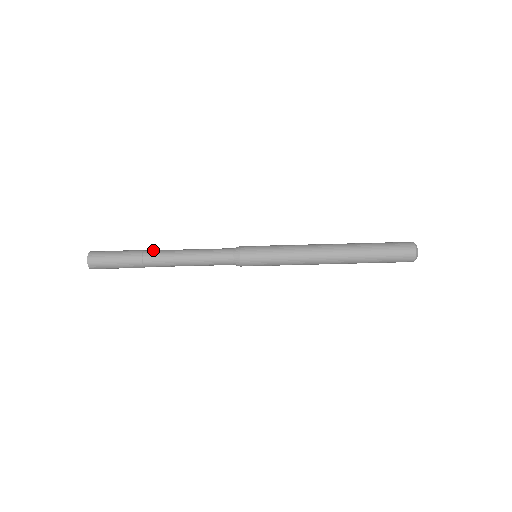
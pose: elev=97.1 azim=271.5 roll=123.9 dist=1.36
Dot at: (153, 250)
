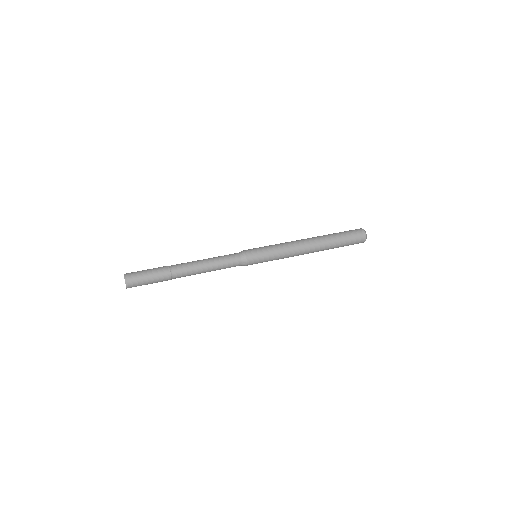
Dot at: occluded
